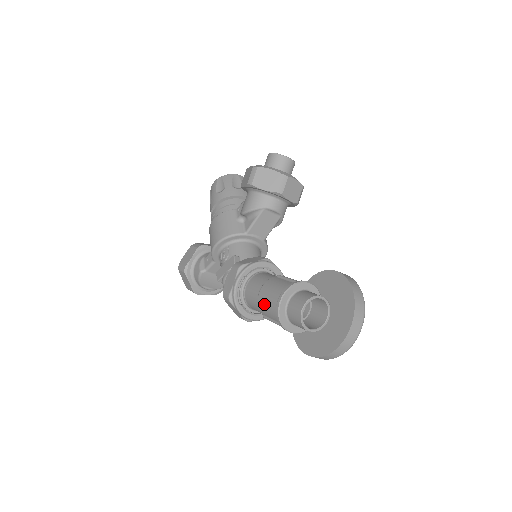
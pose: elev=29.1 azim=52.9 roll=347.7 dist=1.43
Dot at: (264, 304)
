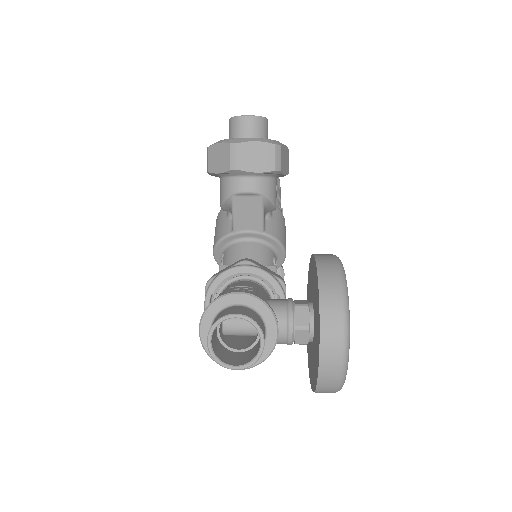
Dot at: occluded
